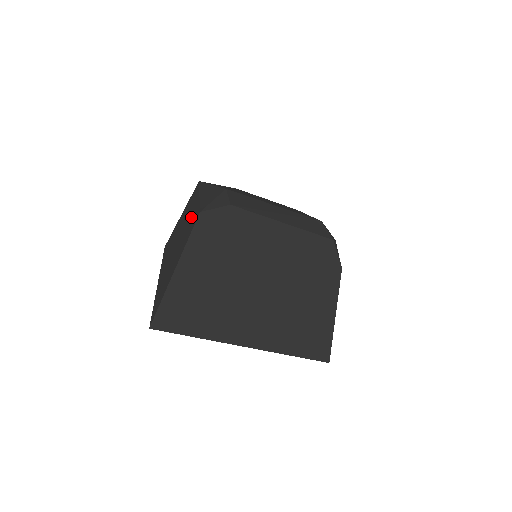
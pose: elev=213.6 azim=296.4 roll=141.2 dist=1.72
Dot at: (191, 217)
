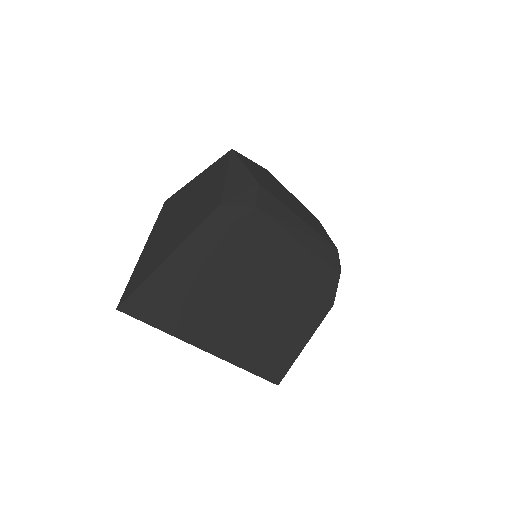
Dot at: (207, 198)
